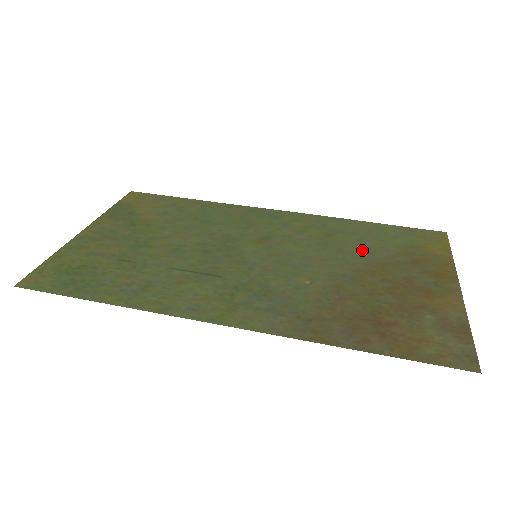
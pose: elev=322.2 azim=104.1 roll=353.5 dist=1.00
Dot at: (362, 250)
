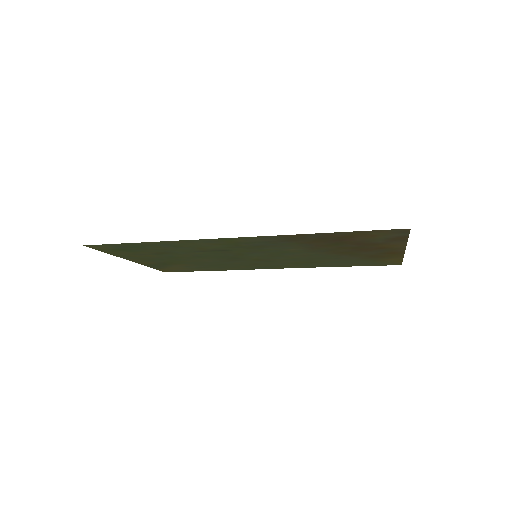
Dot at: (335, 258)
